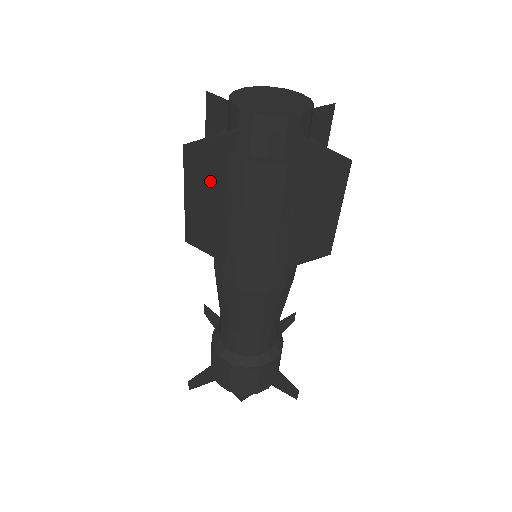
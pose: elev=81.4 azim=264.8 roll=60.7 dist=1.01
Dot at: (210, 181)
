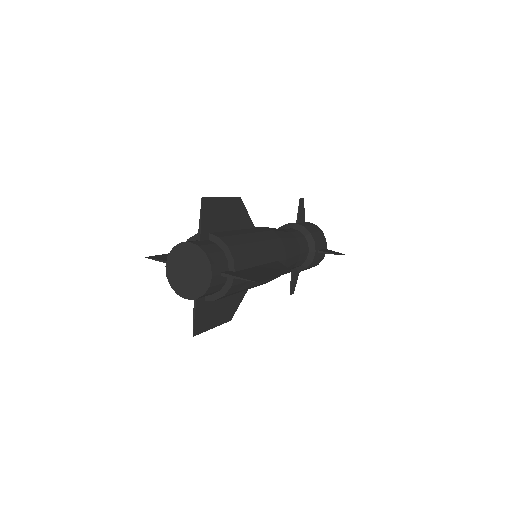
Dot at: (212, 312)
